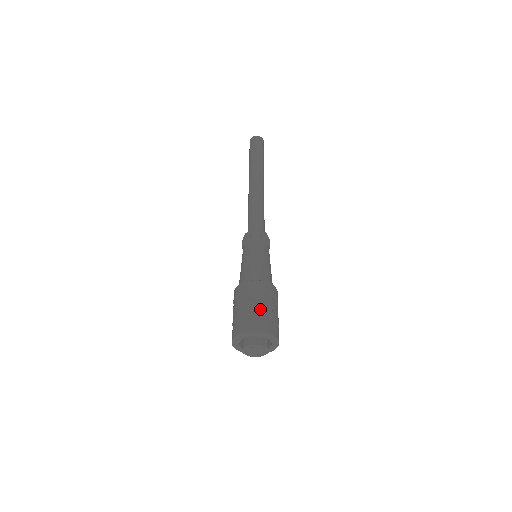
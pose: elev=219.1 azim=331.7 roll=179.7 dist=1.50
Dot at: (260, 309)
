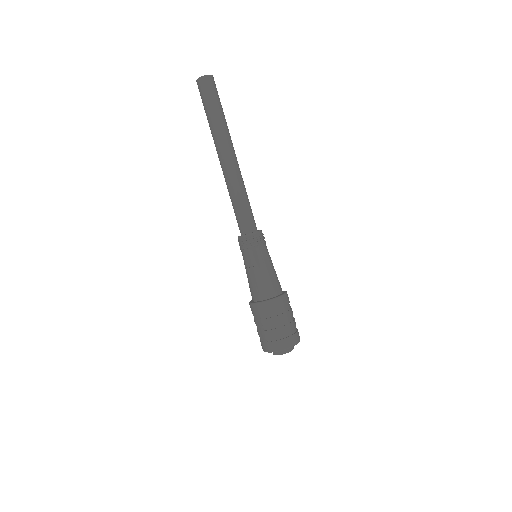
Dot at: occluded
